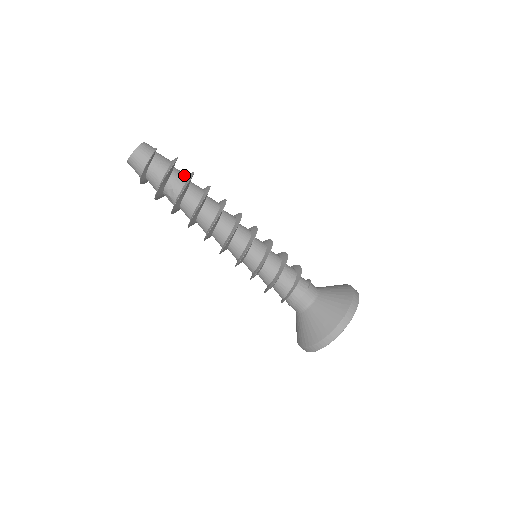
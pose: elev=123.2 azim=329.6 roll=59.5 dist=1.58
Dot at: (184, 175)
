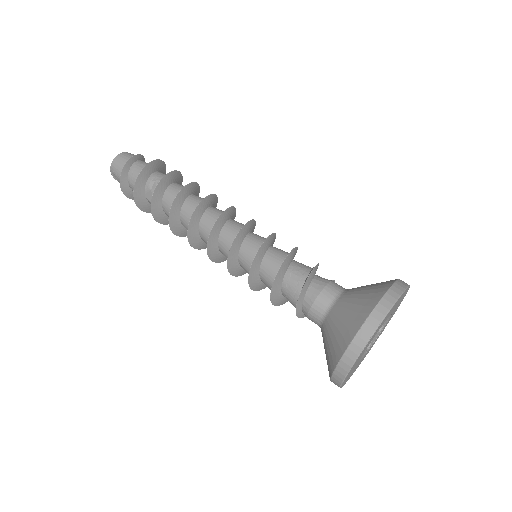
Dot at: occluded
